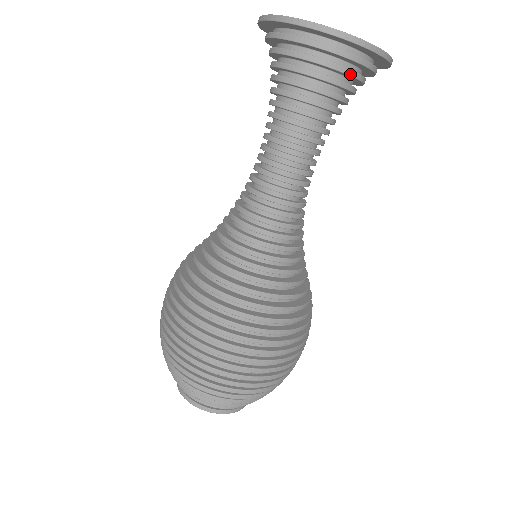
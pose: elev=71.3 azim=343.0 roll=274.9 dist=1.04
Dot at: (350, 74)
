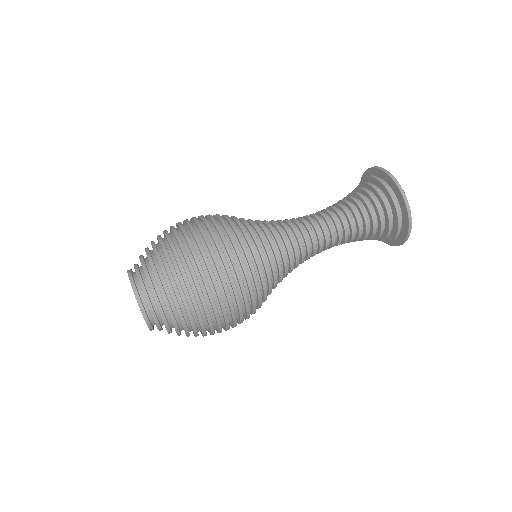
Dot at: (371, 185)
